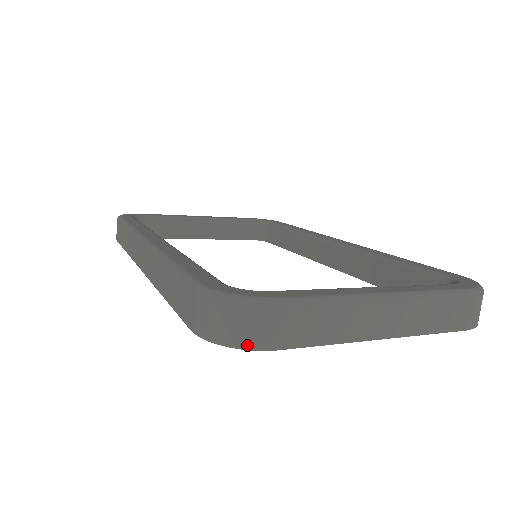
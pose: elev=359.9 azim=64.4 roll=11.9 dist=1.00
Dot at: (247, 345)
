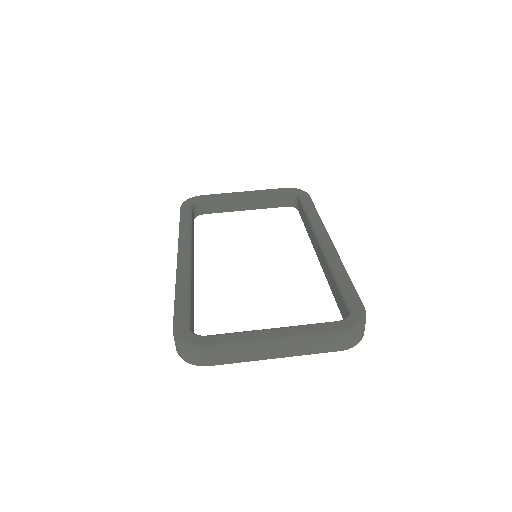
Dot at: (193, 363)
